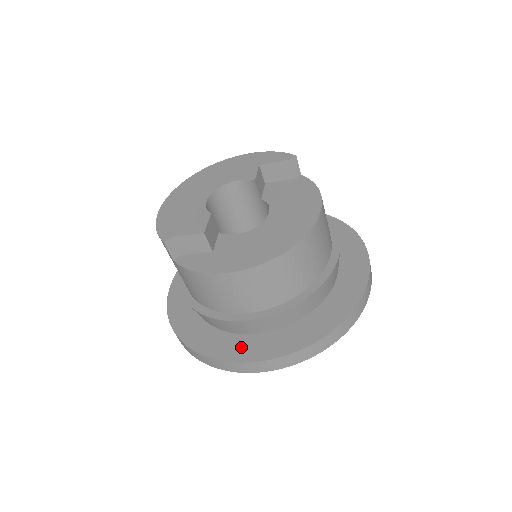
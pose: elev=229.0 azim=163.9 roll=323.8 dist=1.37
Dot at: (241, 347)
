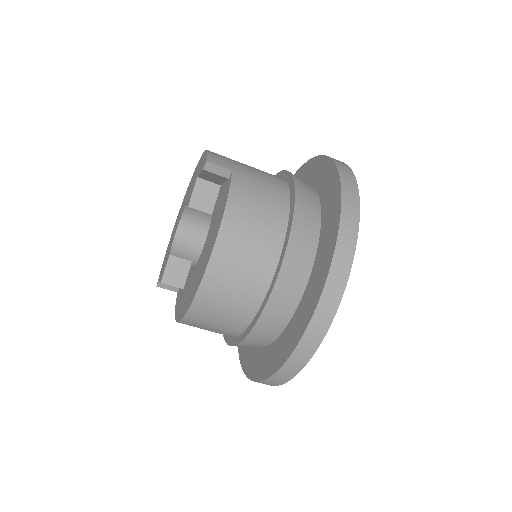
Dot at: (250, 359)
